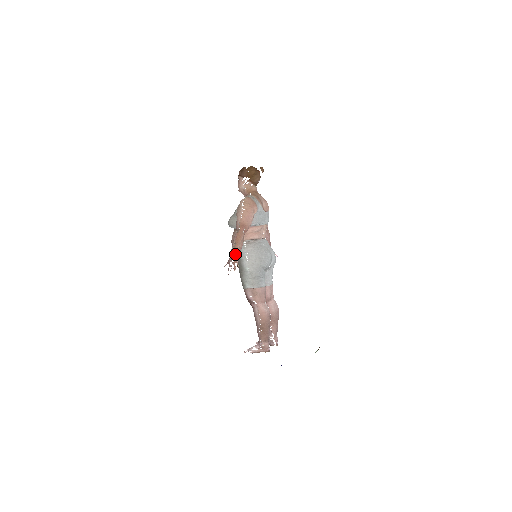
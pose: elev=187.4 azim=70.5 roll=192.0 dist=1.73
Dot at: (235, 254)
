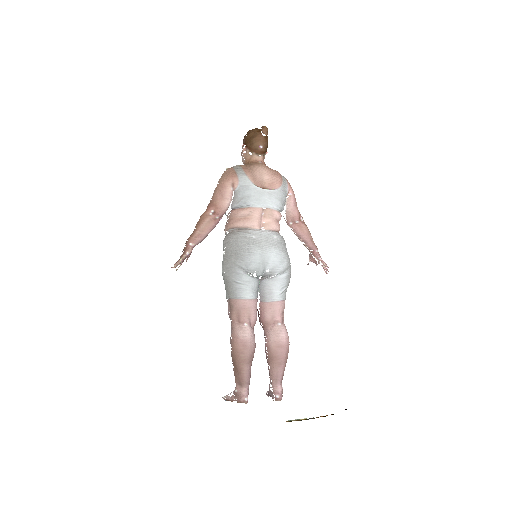
Dot at: (188, 243)
